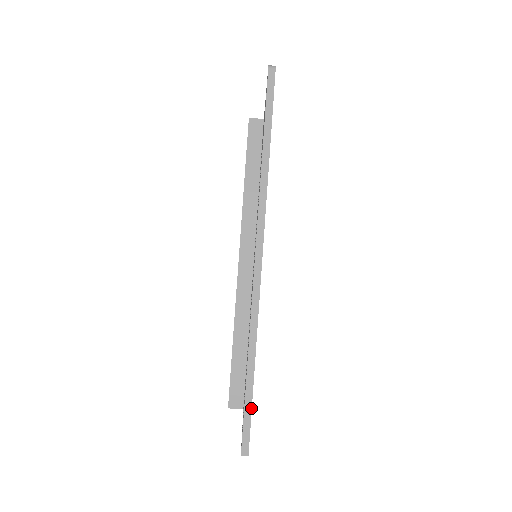
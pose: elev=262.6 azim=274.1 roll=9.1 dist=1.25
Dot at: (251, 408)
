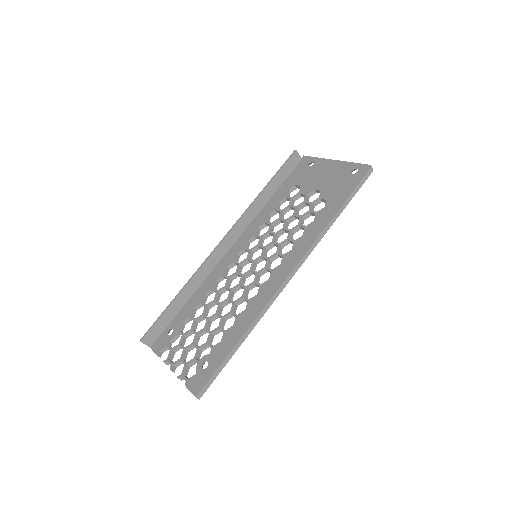
Dot at: occluded
